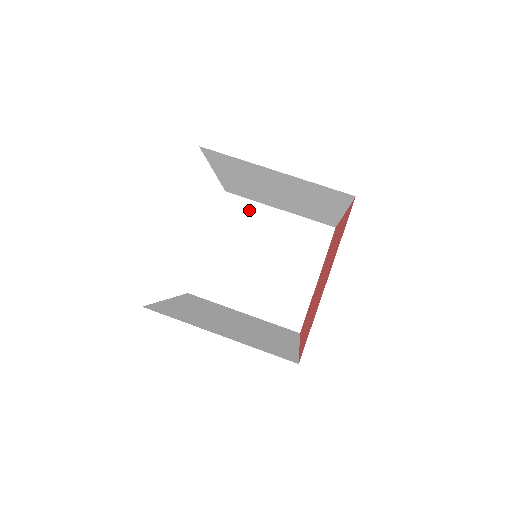
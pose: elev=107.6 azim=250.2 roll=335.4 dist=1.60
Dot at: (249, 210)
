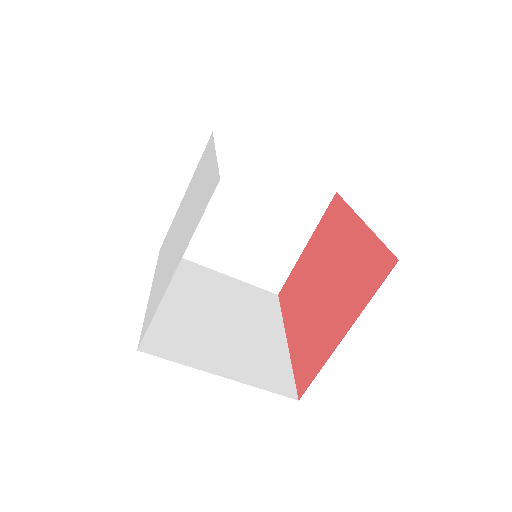
Dot at: (240, 160)
